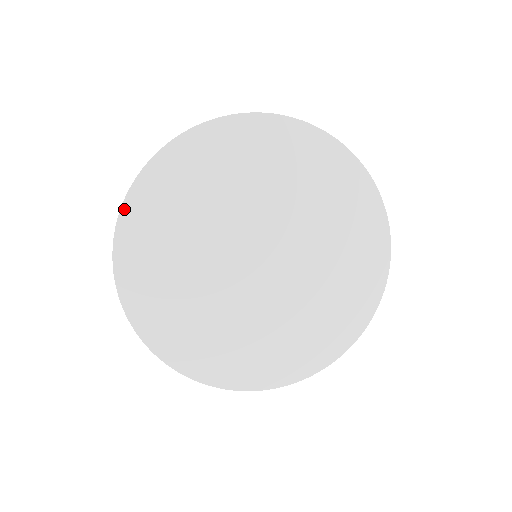
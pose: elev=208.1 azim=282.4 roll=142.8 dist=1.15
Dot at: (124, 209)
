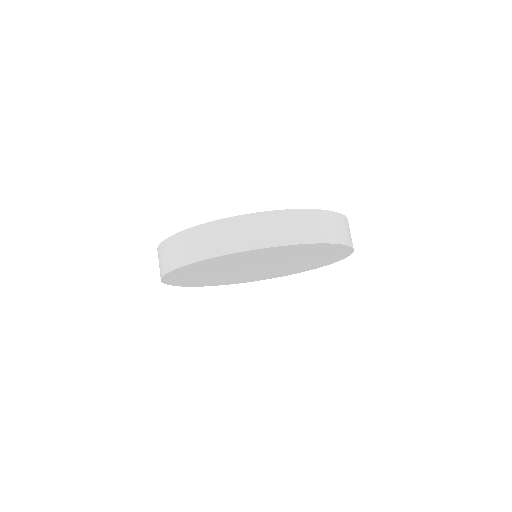
Dot at: (165, 276)
